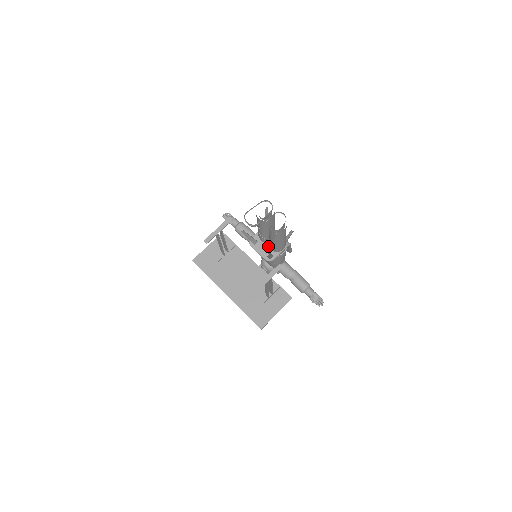
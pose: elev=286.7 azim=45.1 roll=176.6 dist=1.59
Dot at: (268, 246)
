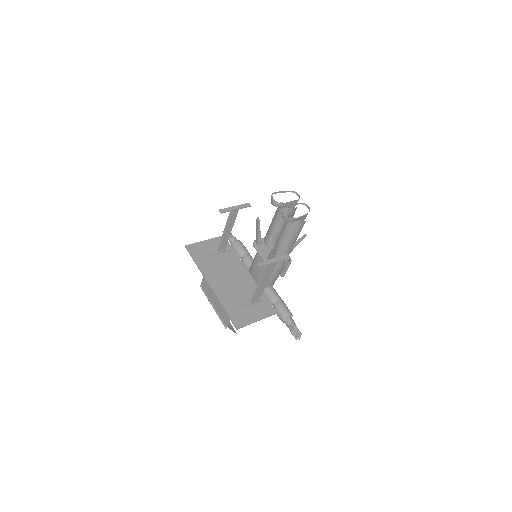
Dot at: occluded
